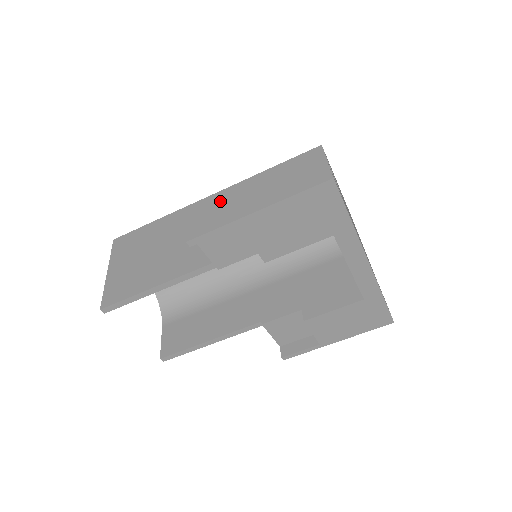
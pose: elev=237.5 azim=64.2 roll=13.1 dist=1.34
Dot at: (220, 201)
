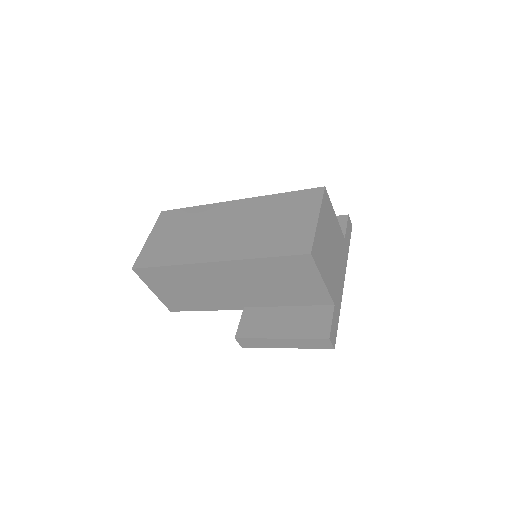
Dot at: (225, 271)
